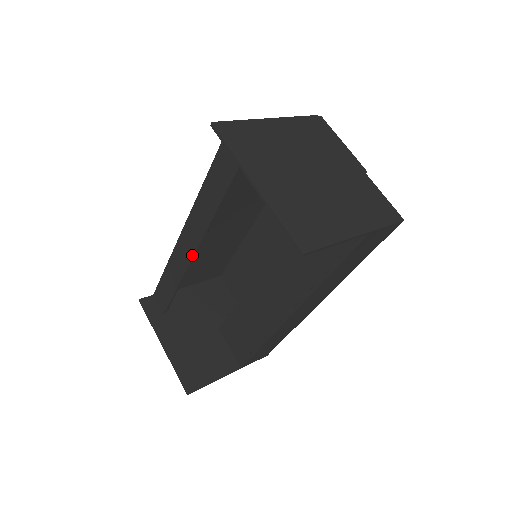
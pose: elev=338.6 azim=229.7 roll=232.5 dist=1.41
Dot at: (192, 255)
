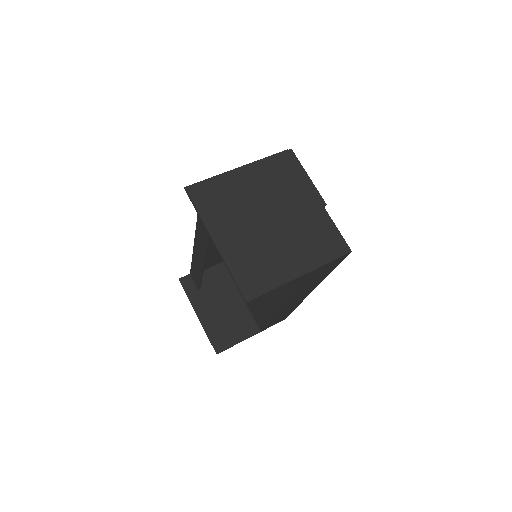
Dot at: (203, 260)
